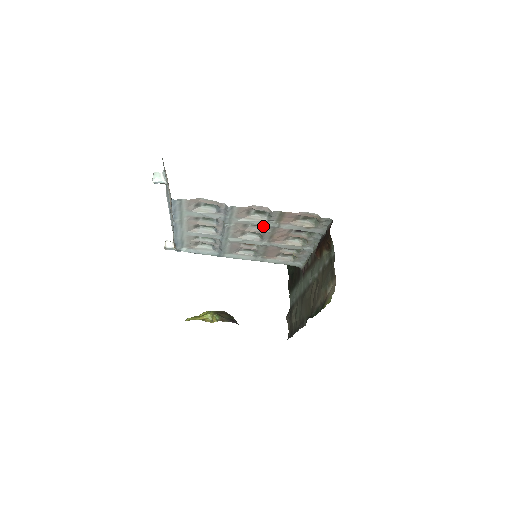
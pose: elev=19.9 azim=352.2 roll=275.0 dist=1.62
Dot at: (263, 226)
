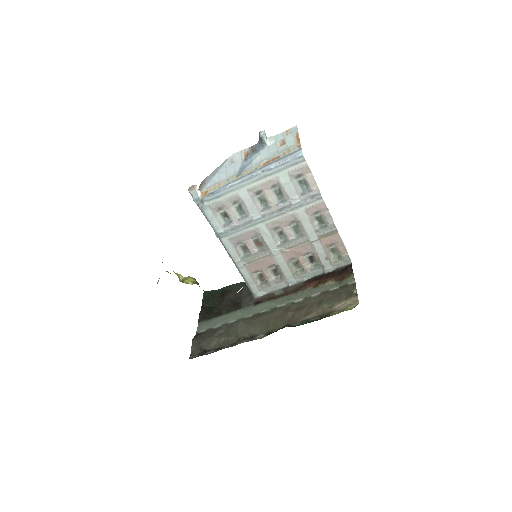
Dot at: (299, 234)
